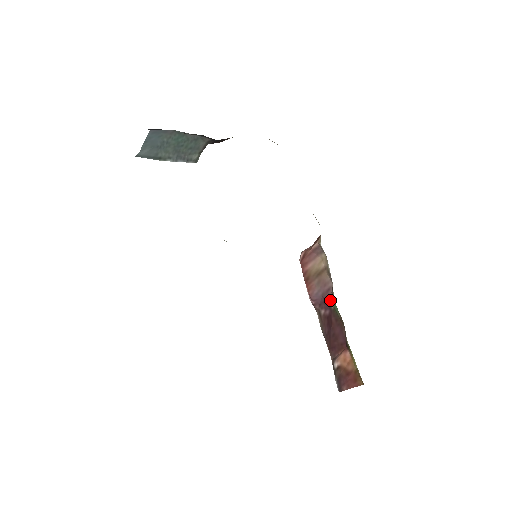
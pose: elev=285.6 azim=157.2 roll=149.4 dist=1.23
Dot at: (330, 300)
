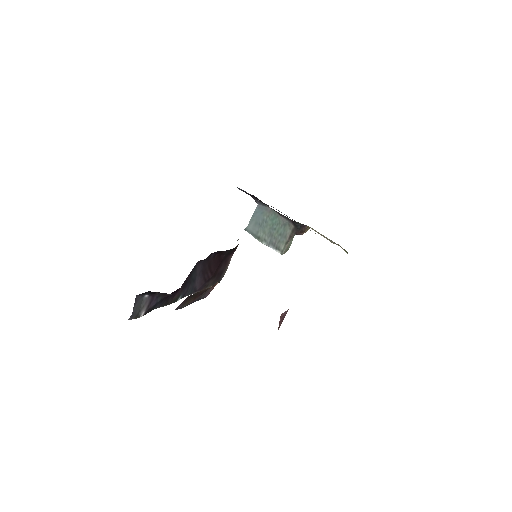
Dot at: occluded
